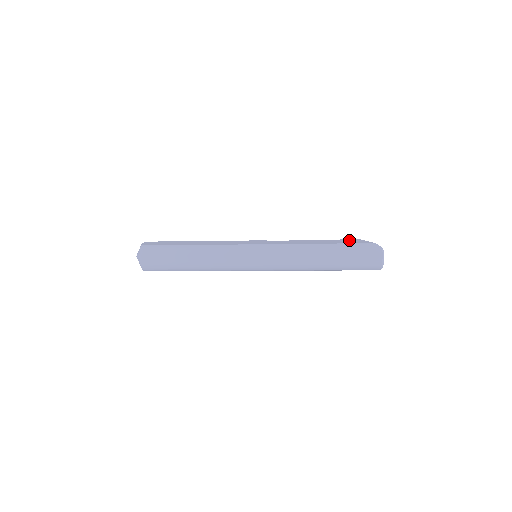
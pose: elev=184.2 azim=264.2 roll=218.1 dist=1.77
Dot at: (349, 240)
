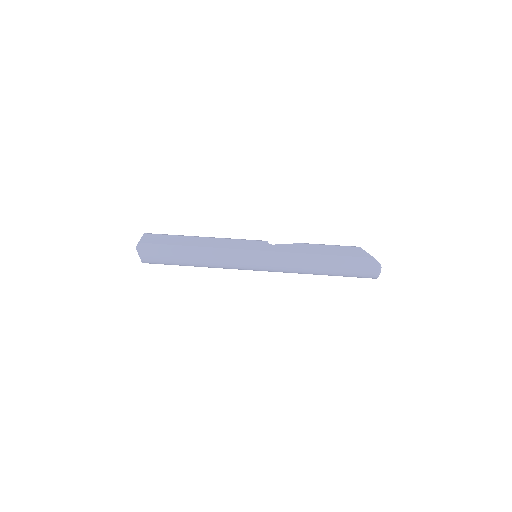
Dot at: (349, 249)
